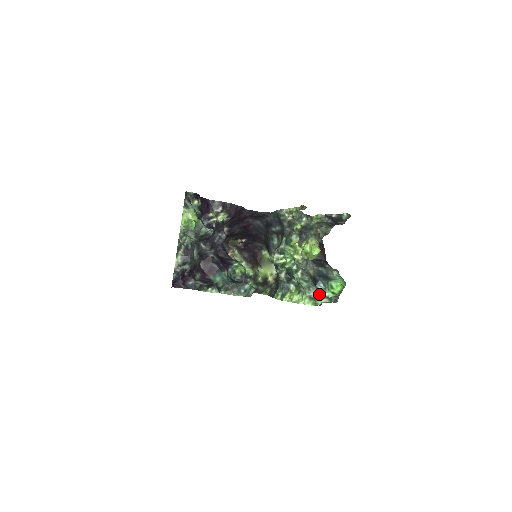
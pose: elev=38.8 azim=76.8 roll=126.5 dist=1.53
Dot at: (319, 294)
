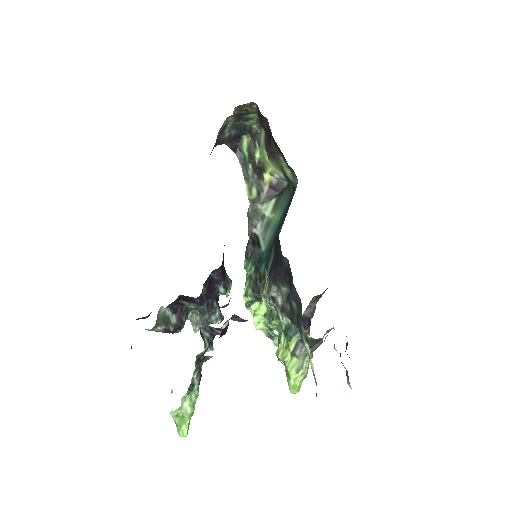
Dot at: occluded
